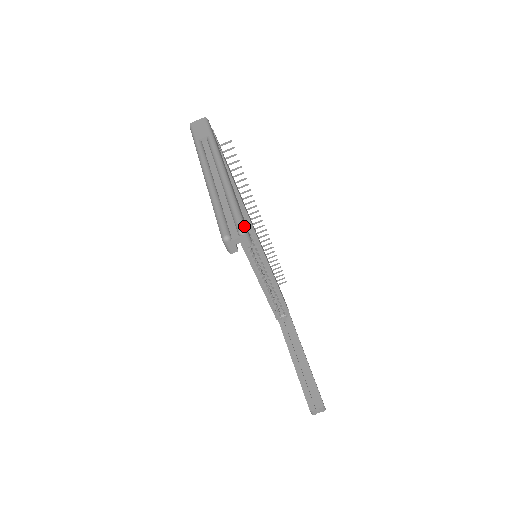
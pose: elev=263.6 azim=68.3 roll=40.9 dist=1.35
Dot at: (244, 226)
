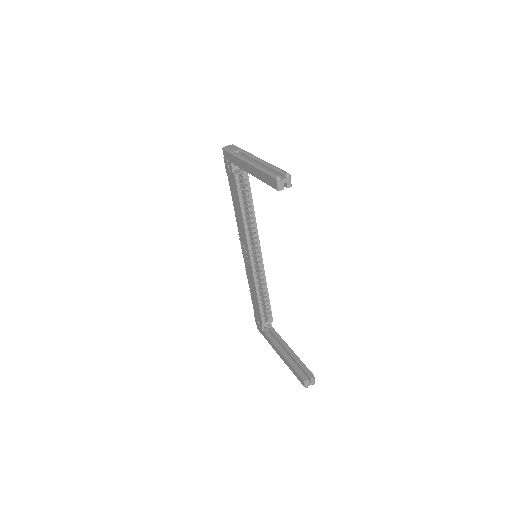
Dot at: (288, 173)
